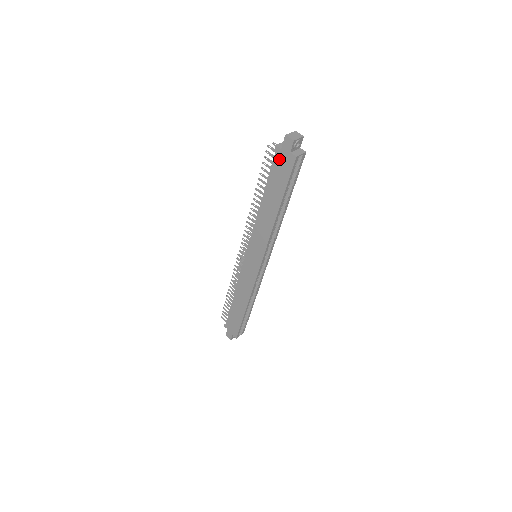
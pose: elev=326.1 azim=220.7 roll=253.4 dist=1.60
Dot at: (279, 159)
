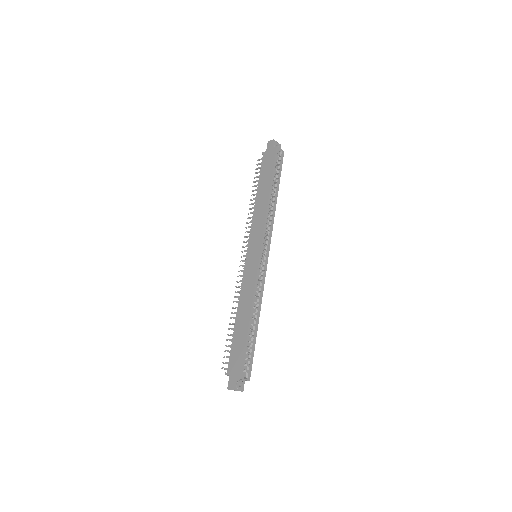
Dot at: (266, 158)
